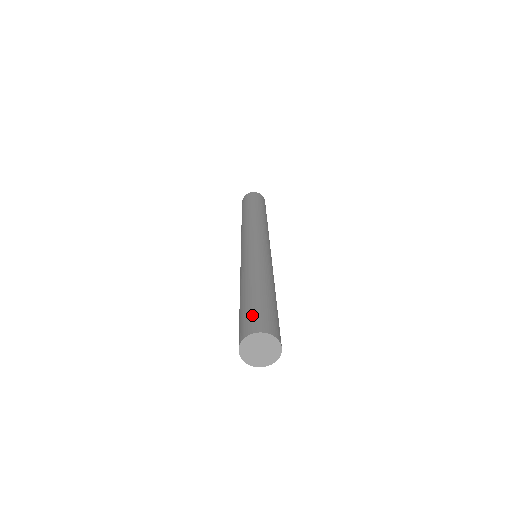
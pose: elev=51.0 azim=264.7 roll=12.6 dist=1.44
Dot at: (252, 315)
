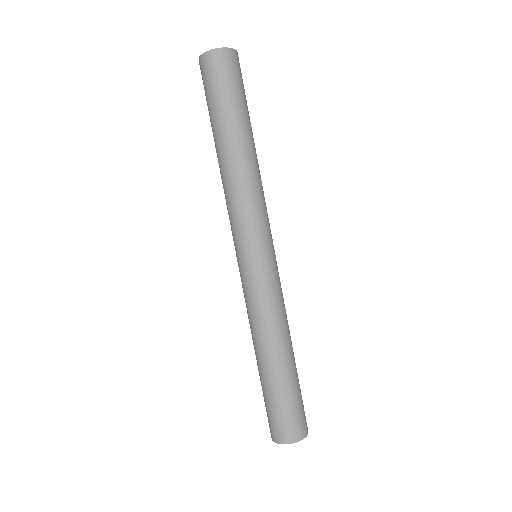
Dot at: (269, 416)
